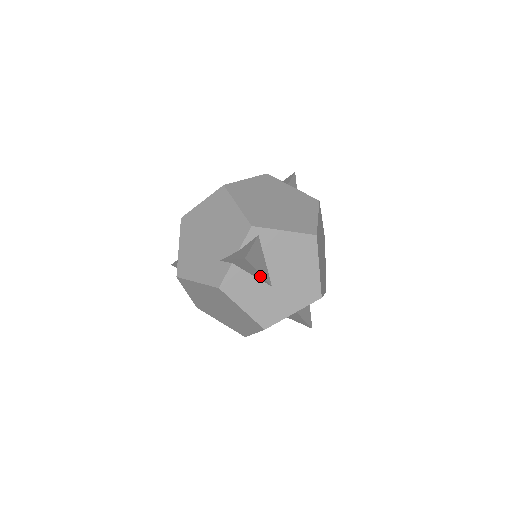
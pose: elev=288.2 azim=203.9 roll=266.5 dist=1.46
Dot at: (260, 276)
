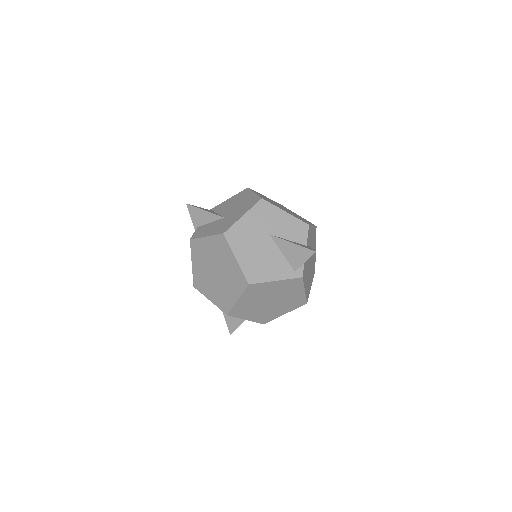
Dot at: (210, 214)
